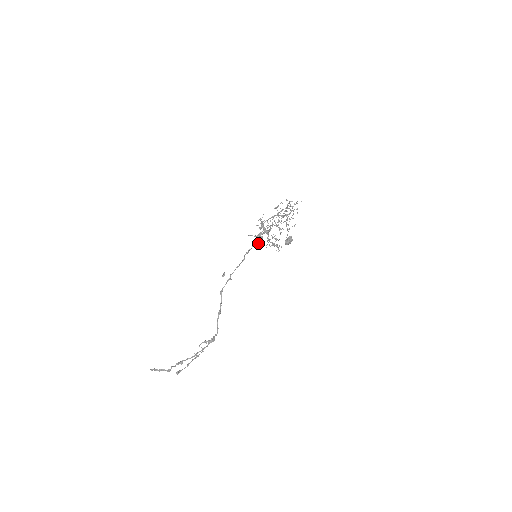
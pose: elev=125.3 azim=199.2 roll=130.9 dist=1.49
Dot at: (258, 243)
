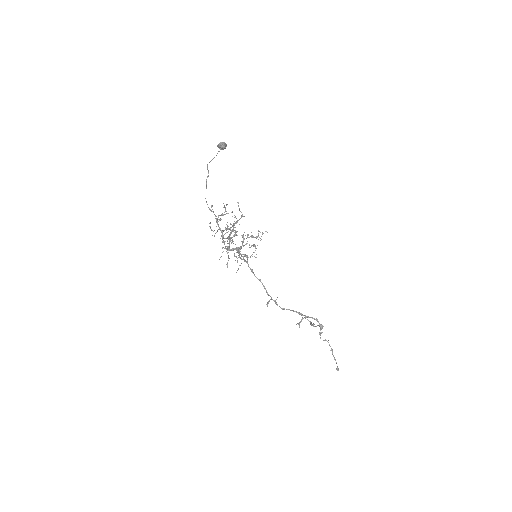
Dot at: occluded
